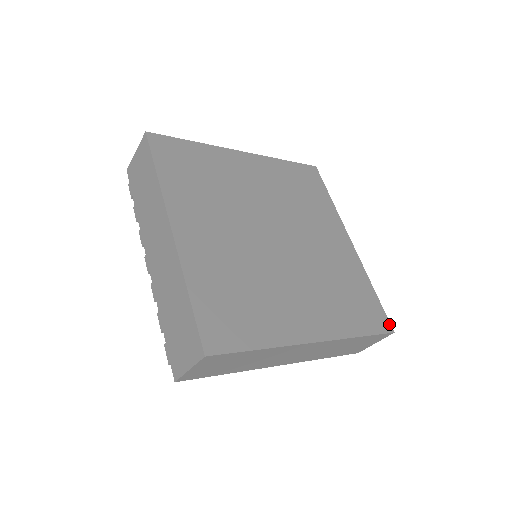
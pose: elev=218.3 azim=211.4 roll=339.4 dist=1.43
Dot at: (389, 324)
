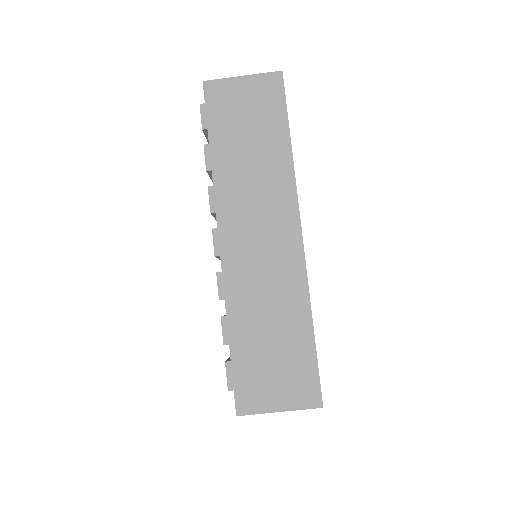
Dot at: occluded
